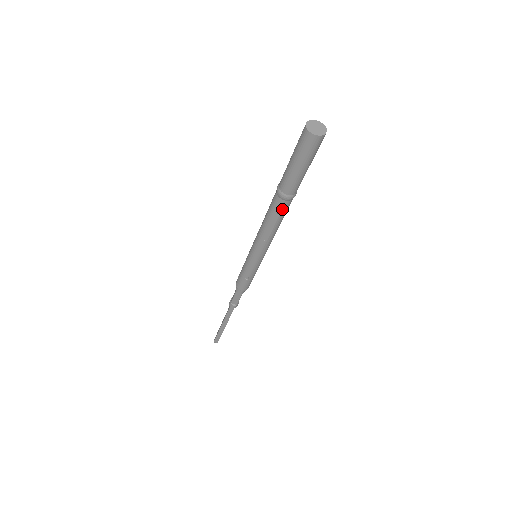
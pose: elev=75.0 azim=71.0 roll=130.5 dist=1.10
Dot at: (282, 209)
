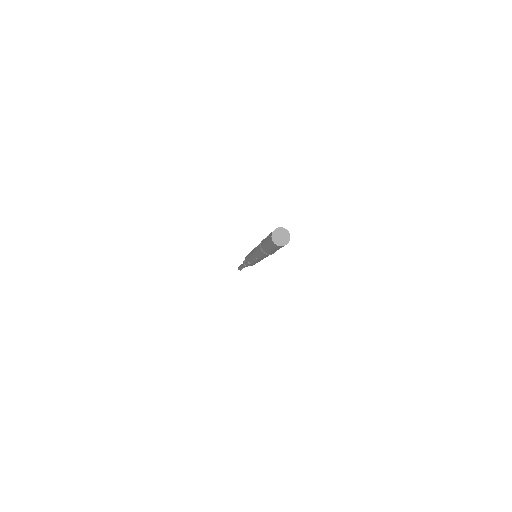
Dot at: (263, 255)
